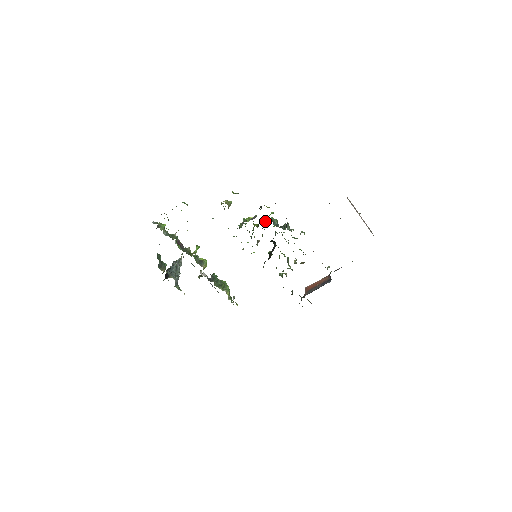
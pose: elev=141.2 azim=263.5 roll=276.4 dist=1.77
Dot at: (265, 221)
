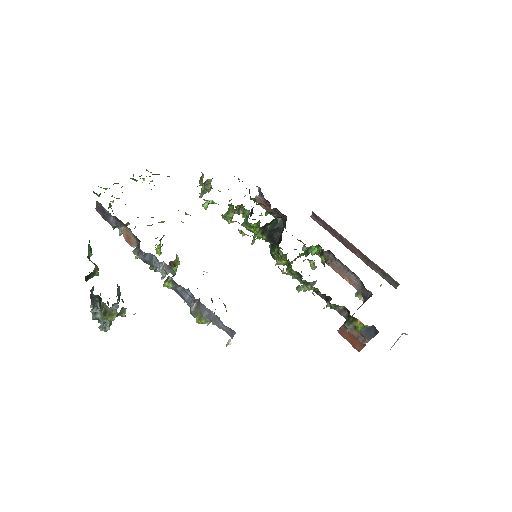
Dot at: occluded
